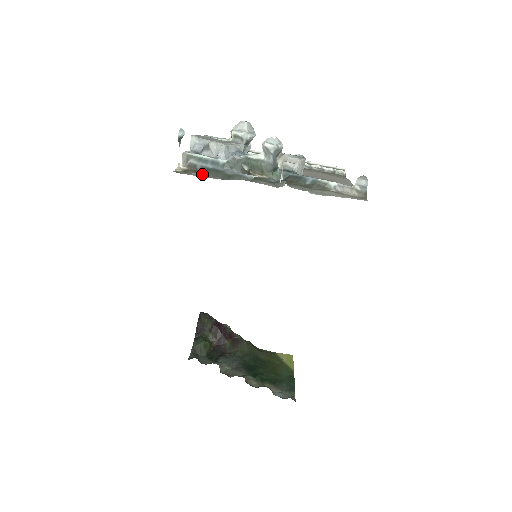
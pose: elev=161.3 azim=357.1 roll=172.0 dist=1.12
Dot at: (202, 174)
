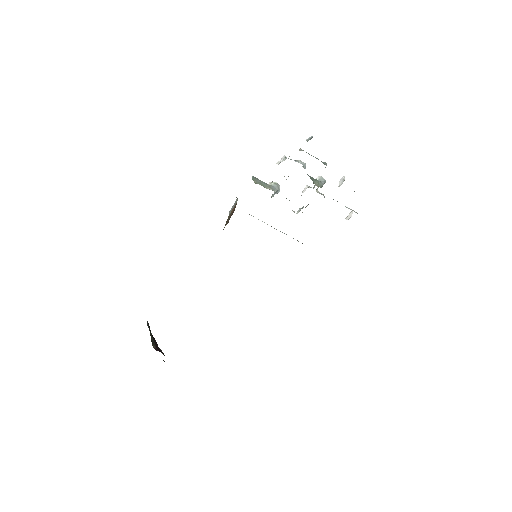
Dot at: occluded
